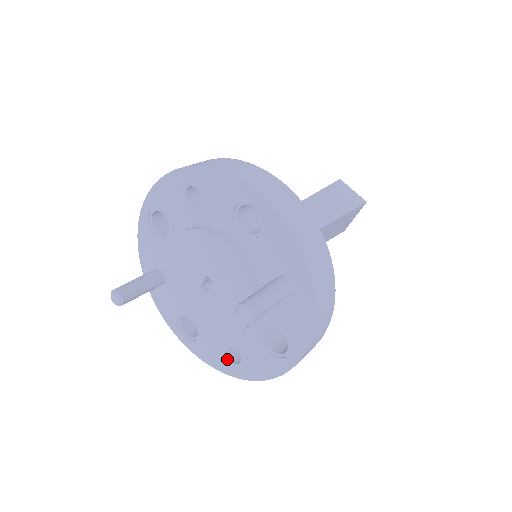
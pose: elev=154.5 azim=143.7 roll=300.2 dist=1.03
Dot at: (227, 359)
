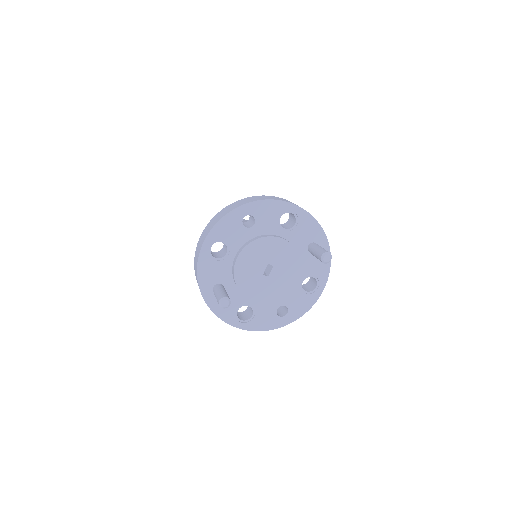
Dot at: (278, 317)
